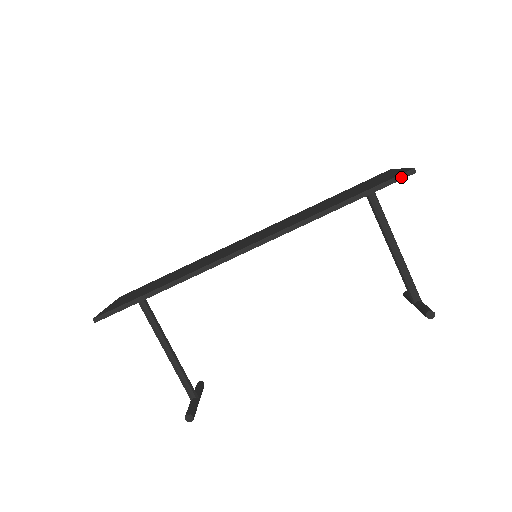
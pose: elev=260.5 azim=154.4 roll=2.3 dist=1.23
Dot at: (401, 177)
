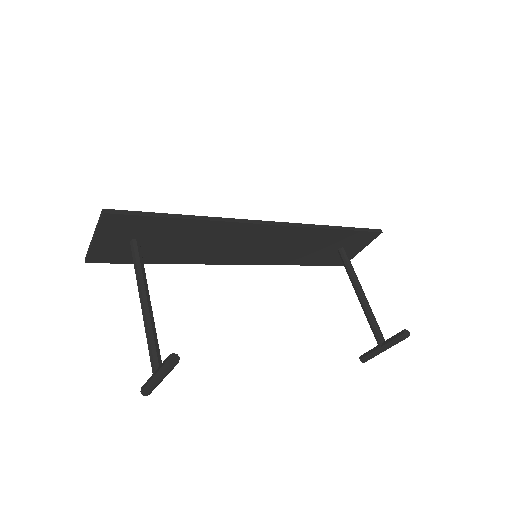
Dot at: (374, 230)
